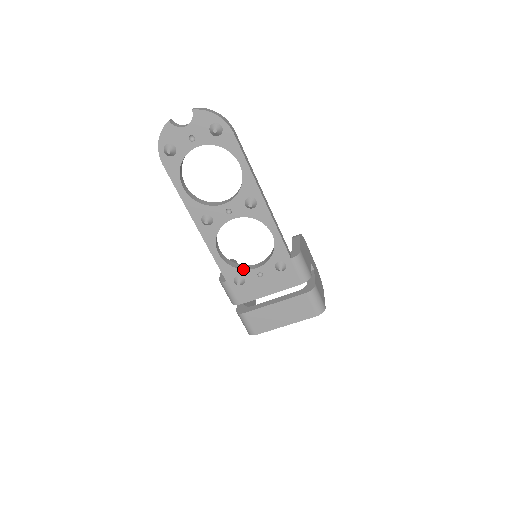
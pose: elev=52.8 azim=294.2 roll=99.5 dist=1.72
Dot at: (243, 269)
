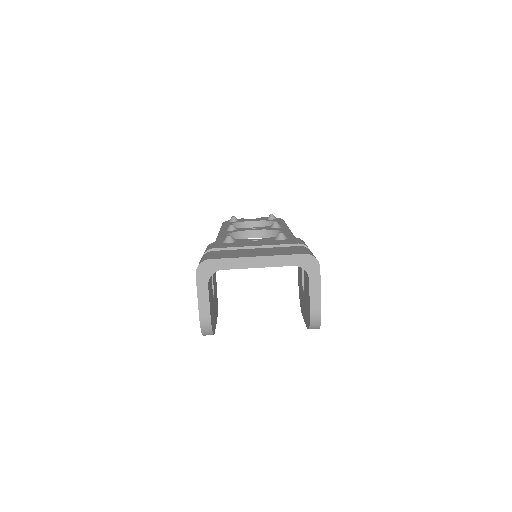
Dot at: (240, 239)
